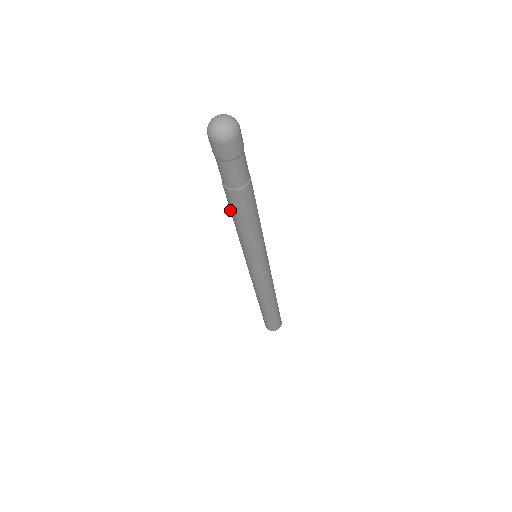
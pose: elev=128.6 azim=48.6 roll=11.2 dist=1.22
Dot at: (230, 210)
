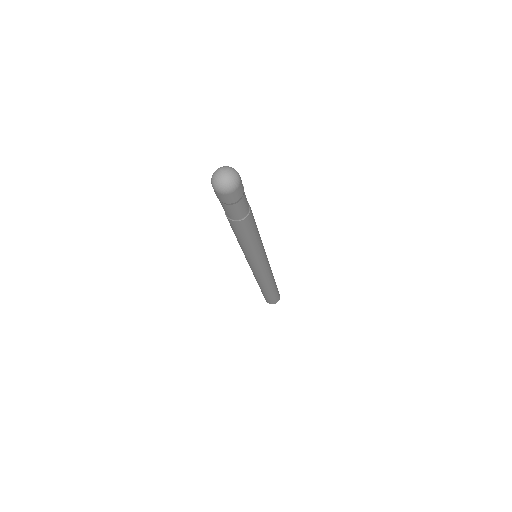
Dot at: (234, 233)
